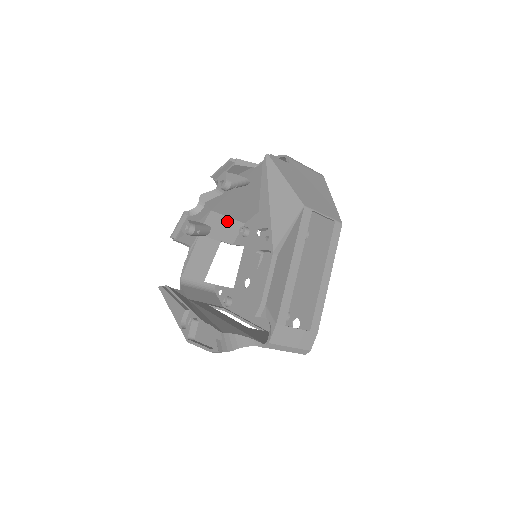
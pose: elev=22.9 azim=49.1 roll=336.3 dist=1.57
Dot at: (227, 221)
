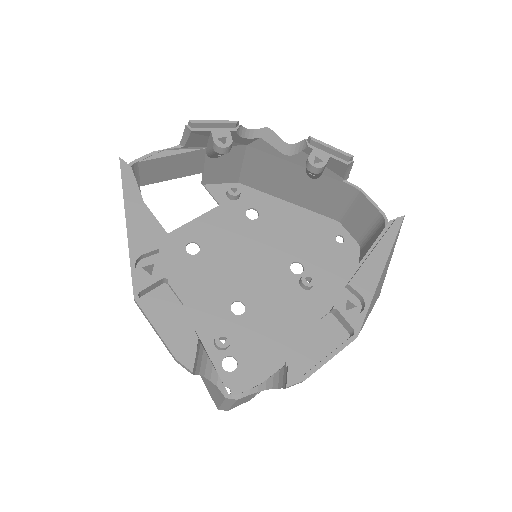
Dot at: (236, 166)
